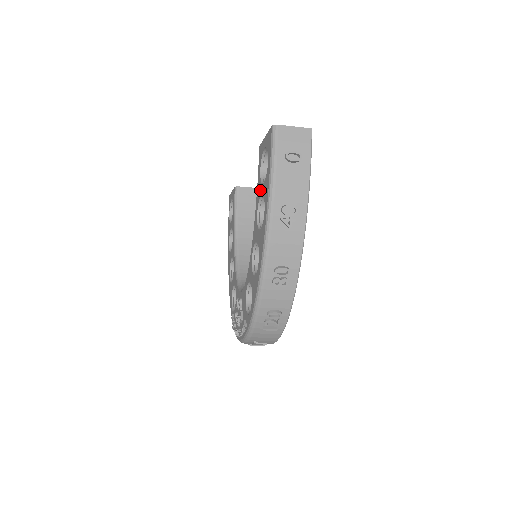
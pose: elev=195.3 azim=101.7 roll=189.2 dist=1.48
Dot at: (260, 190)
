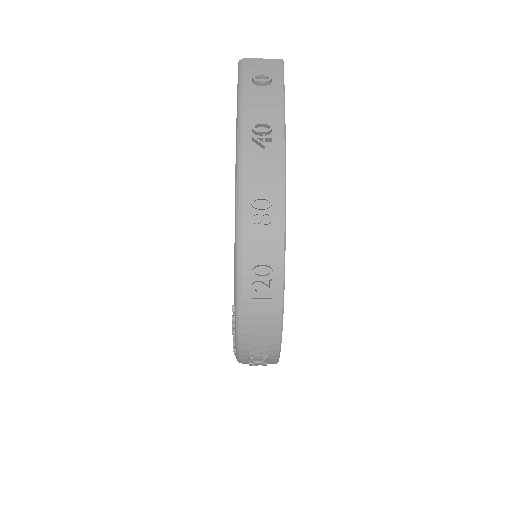
Dot at: occluded
